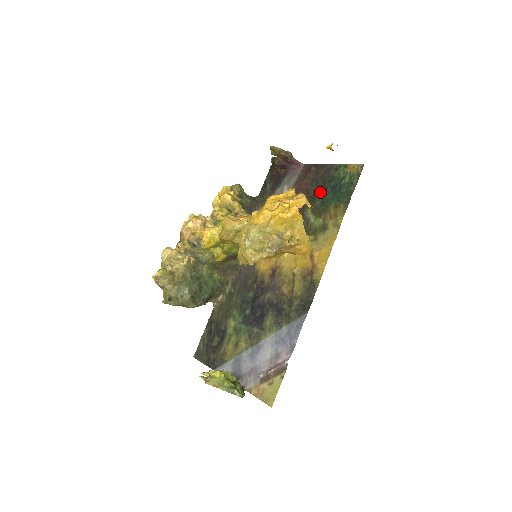
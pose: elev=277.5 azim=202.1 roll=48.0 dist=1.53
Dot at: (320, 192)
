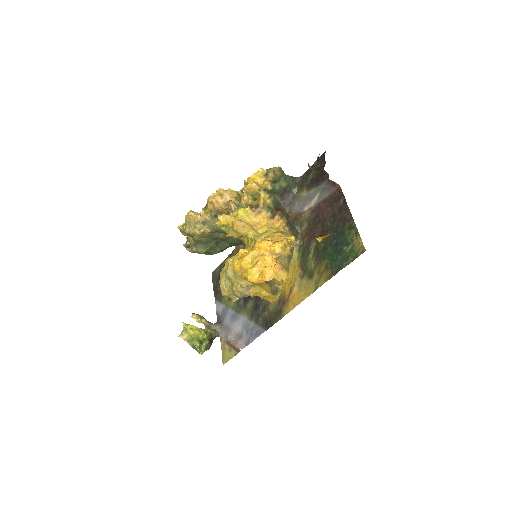
Dot at: (329, 236)
